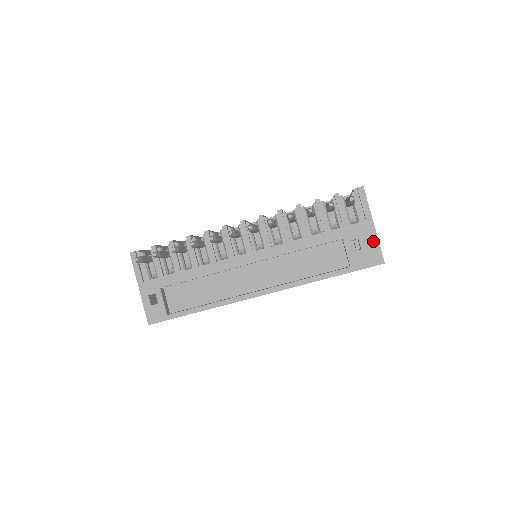
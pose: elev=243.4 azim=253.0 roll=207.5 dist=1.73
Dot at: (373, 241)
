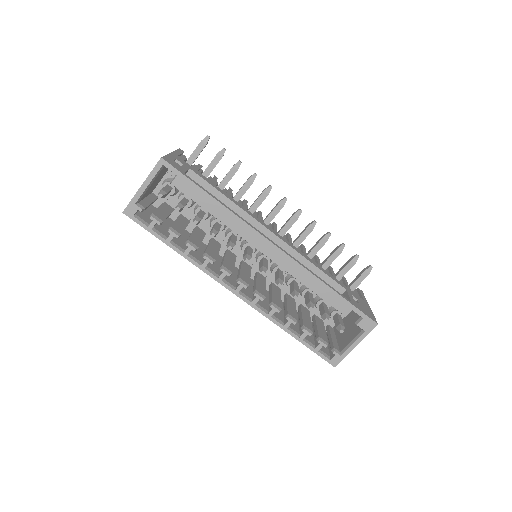
Dot at: (369, 310)
